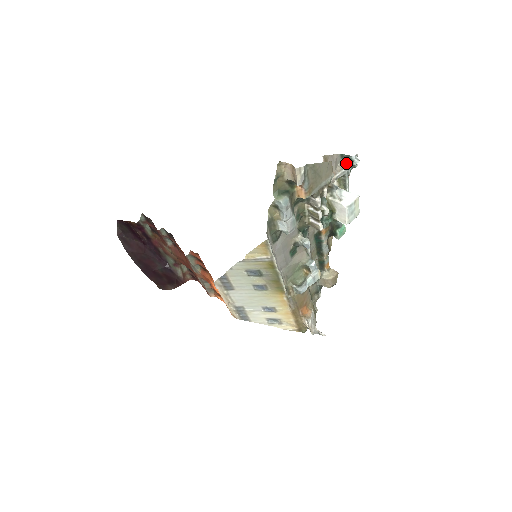
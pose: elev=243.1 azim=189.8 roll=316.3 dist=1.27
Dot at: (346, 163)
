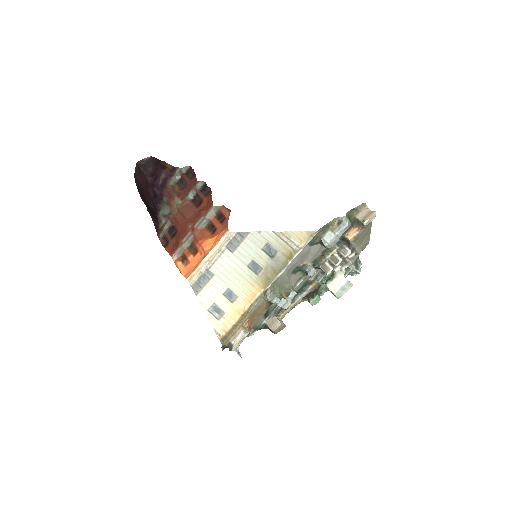
Dot at: (355, 265)
